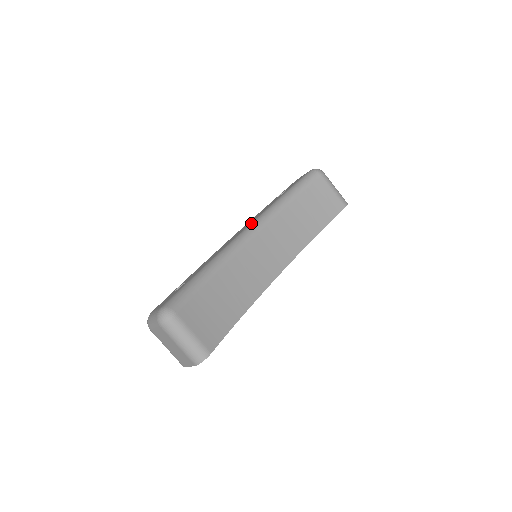
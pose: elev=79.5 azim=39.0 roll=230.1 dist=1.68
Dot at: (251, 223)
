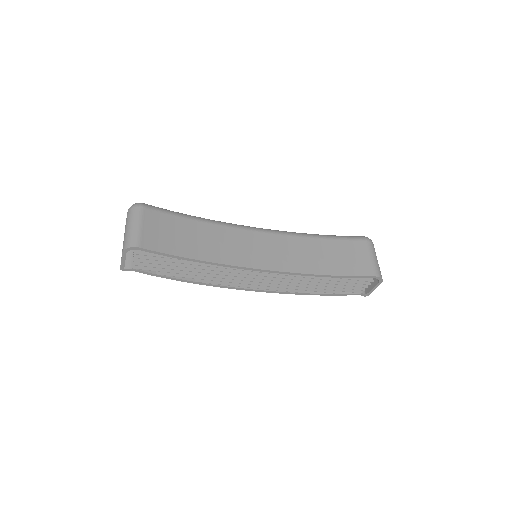
Dot at: occluded
